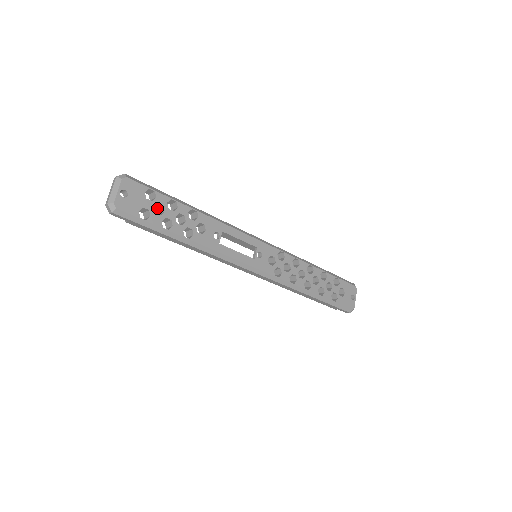
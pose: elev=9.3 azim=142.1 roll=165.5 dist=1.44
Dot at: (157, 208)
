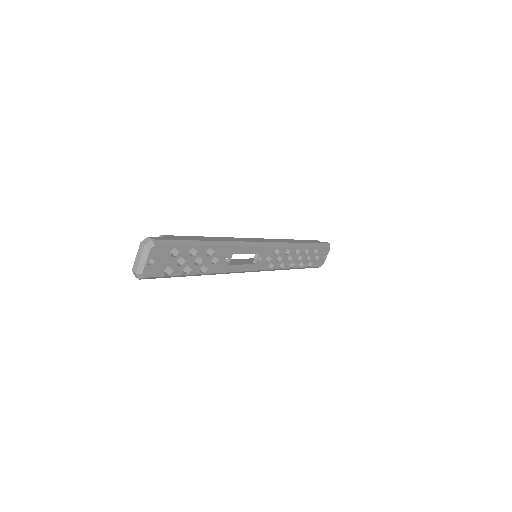
Dot at: occluded
